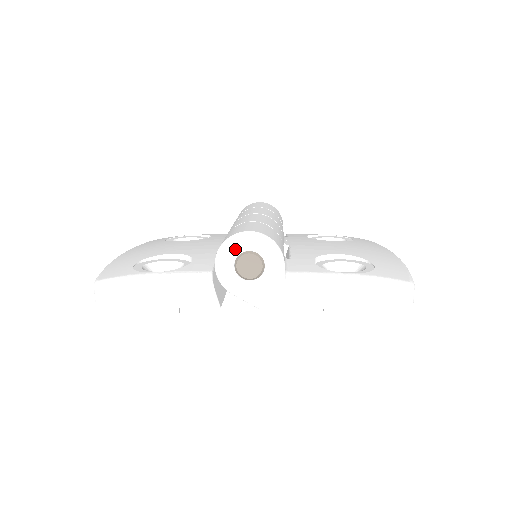
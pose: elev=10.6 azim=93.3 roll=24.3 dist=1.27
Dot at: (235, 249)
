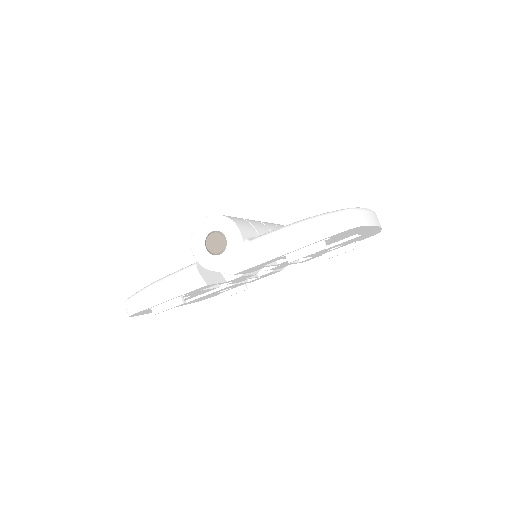
Dot at: (201, 234)
